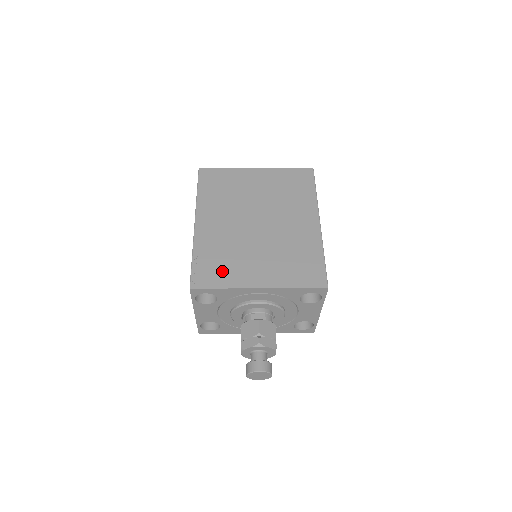
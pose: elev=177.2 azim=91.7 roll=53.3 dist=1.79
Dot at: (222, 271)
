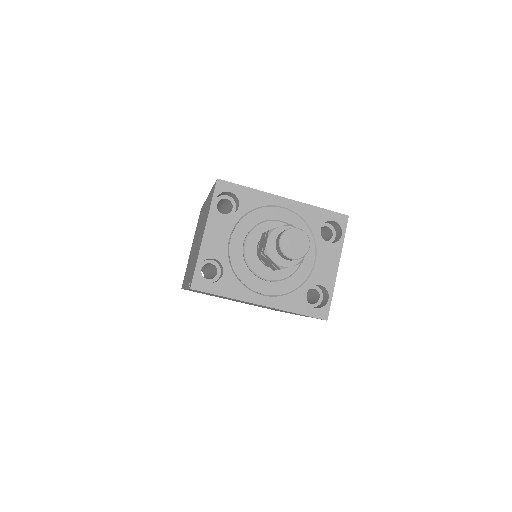
Dot at: occluded
